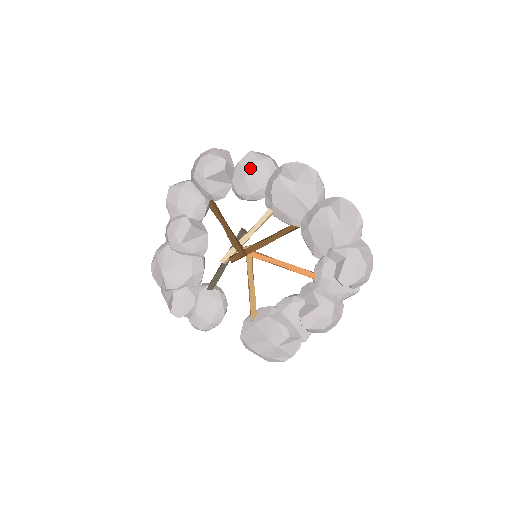
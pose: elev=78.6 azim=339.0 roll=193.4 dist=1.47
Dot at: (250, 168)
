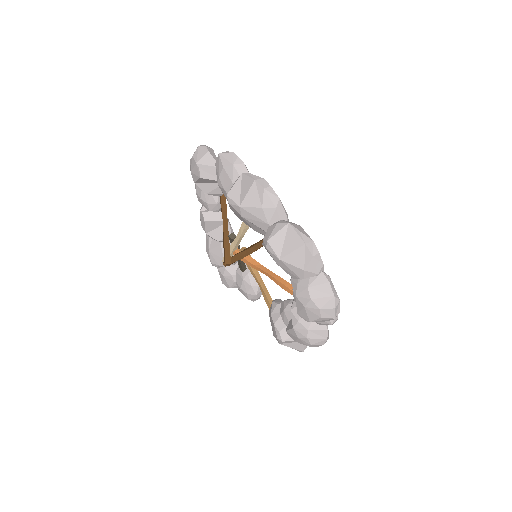
Dot at: (218, 176)
